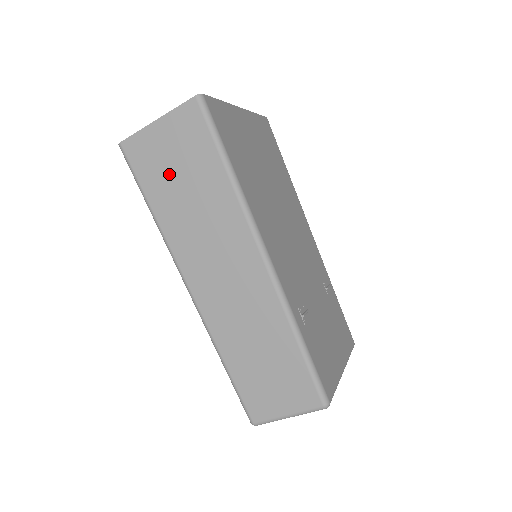
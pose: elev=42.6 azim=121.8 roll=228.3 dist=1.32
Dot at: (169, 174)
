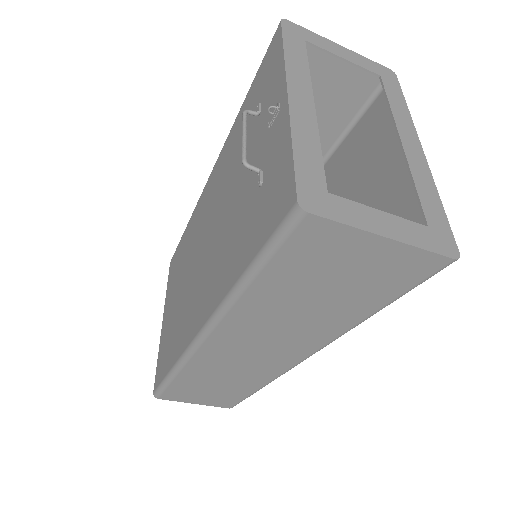
Dot at: (318, 280)
